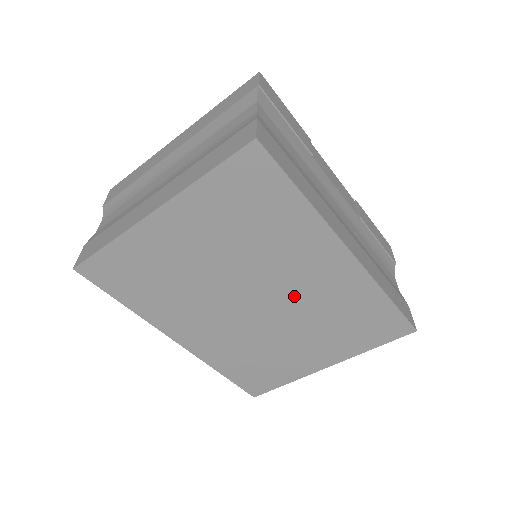
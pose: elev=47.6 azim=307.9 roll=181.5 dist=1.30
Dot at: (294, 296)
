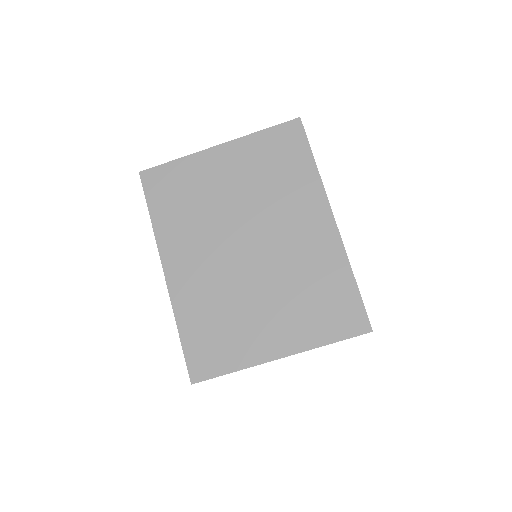
Dot at: (280, 250)
